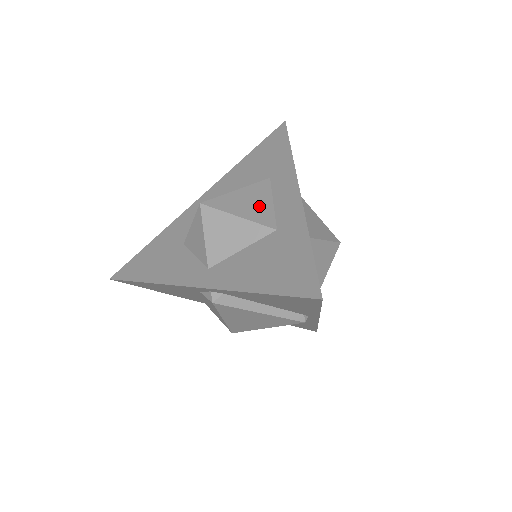
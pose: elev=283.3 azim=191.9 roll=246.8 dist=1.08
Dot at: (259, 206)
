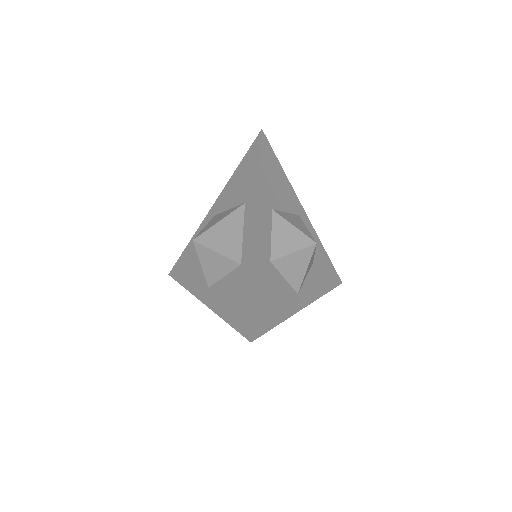
Dot at: (232, 239)
